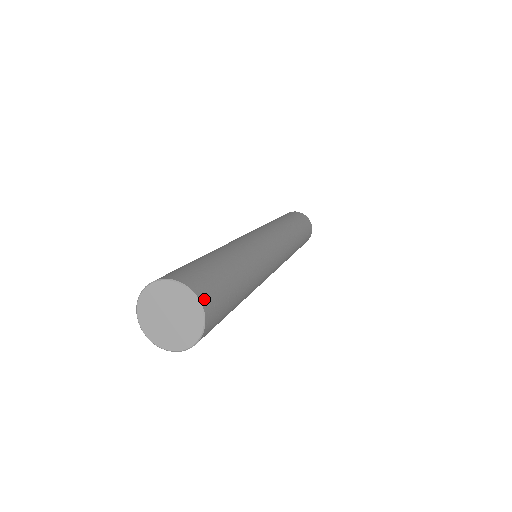
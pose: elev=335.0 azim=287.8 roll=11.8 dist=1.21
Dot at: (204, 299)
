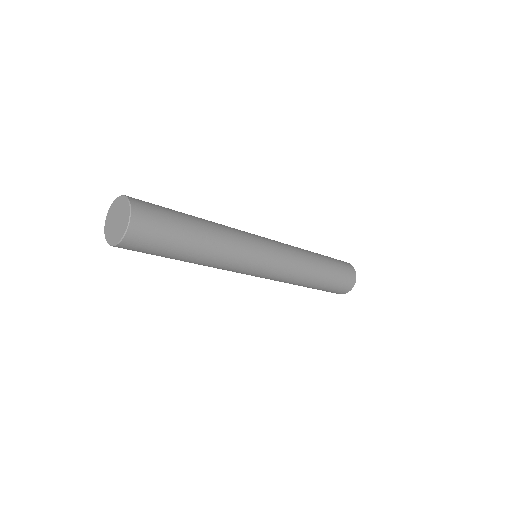
Dot at: (135, 202)
